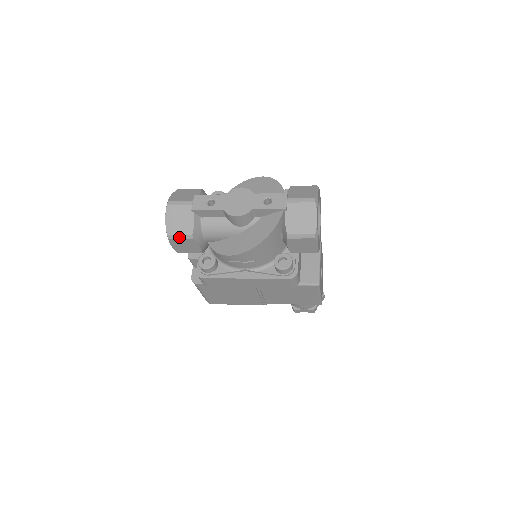
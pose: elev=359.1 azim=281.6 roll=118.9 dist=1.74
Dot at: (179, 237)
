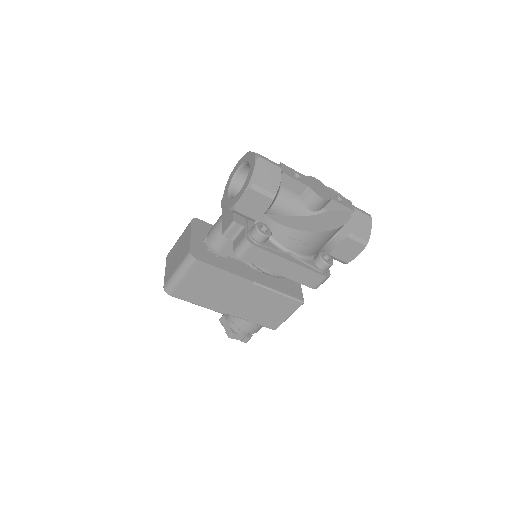
Dot at: (262, 191)
